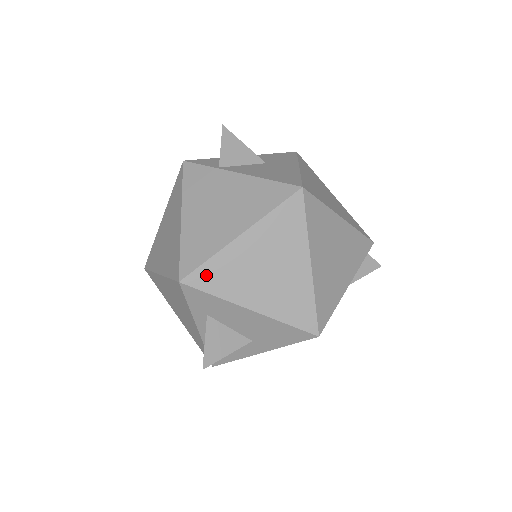
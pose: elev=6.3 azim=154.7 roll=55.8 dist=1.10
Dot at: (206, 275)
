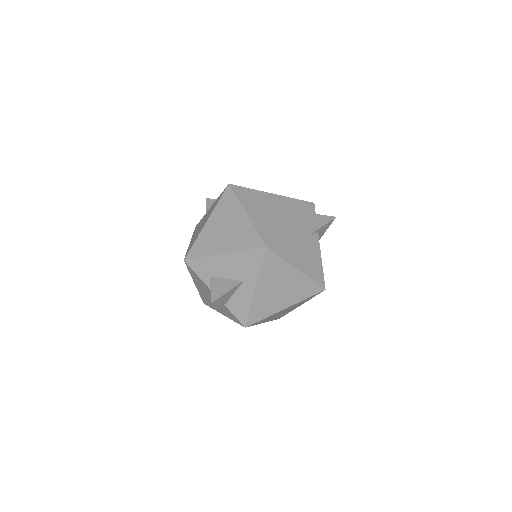
Dot at: (196, 250)
